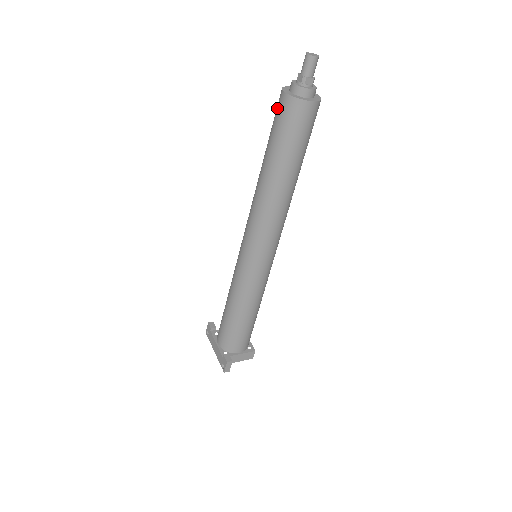
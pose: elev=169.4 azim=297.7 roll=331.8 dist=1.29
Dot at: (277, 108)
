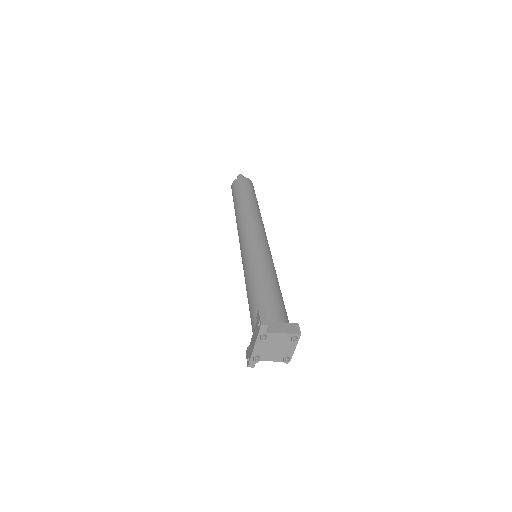
Dot at: occluded
